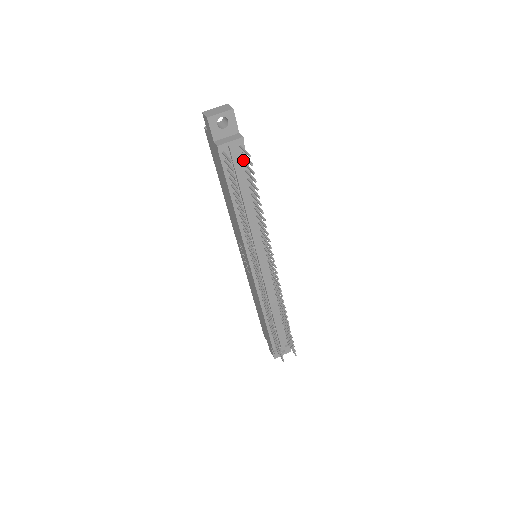
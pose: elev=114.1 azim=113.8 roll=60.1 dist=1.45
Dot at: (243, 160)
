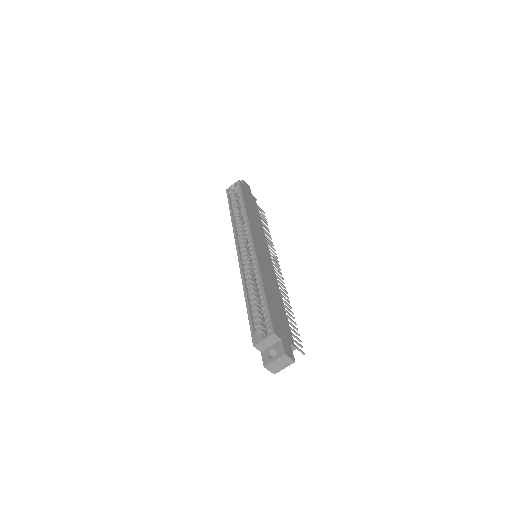
Dot at: occluded
